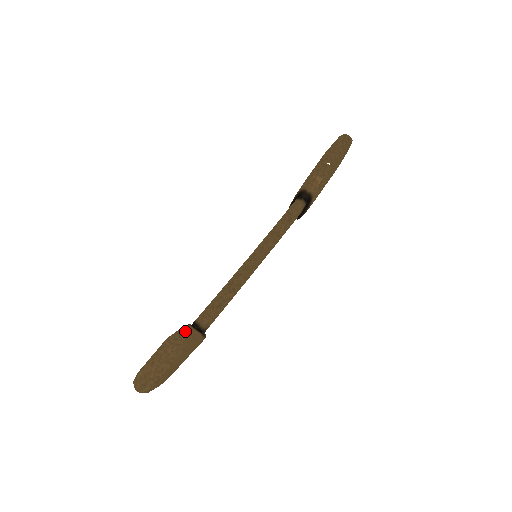
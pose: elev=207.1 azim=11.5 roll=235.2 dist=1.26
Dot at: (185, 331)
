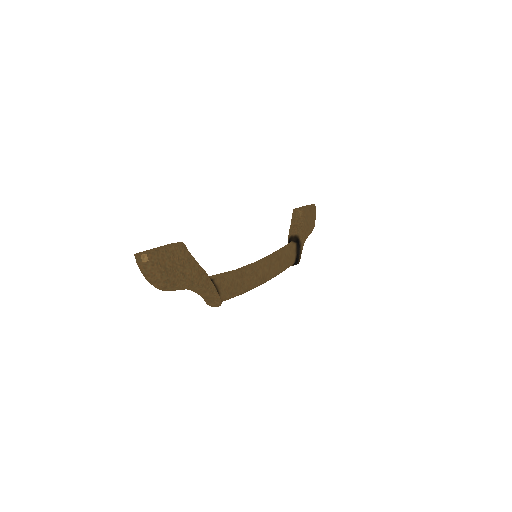
Dot at: occluded
